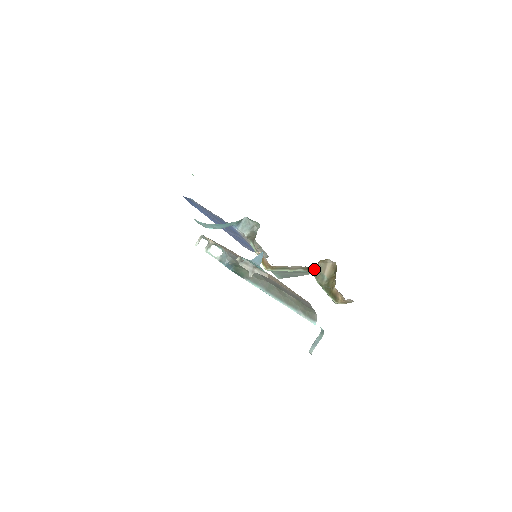
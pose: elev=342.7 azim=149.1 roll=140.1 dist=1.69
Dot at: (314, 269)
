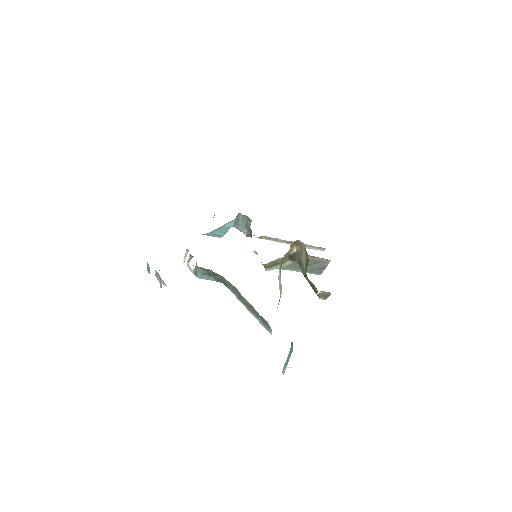
Dot at: (296, 257)
